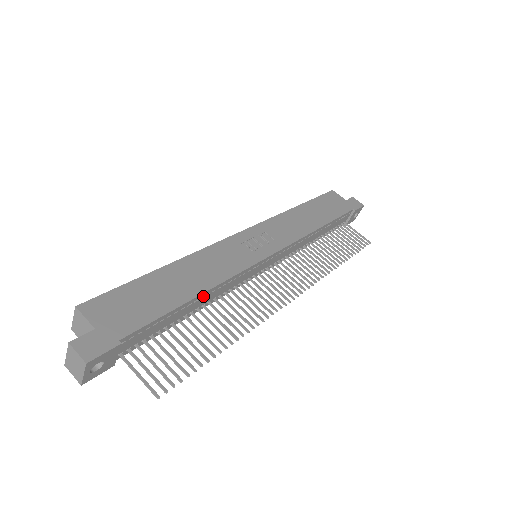
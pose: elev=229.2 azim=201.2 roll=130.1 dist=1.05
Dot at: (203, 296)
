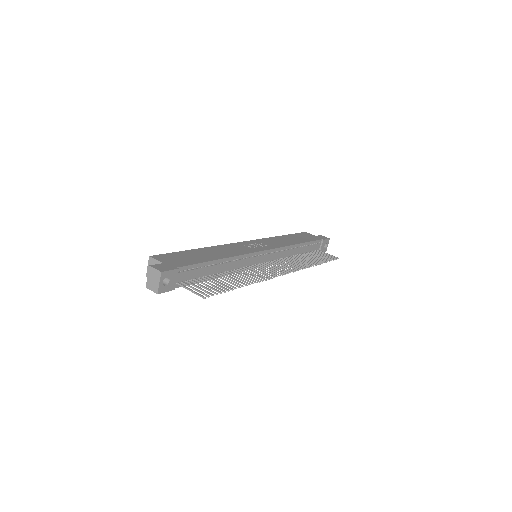
Dot at: (224, 262)
